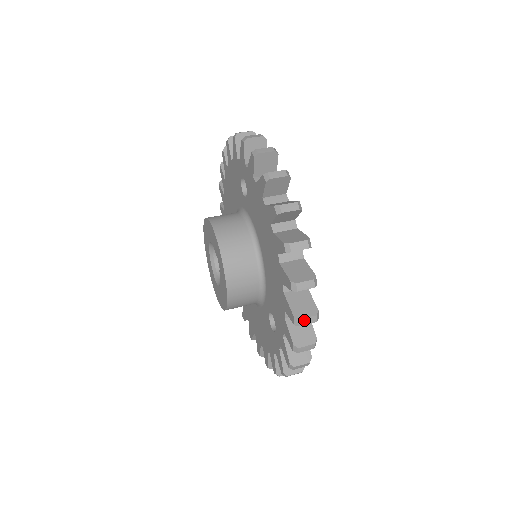
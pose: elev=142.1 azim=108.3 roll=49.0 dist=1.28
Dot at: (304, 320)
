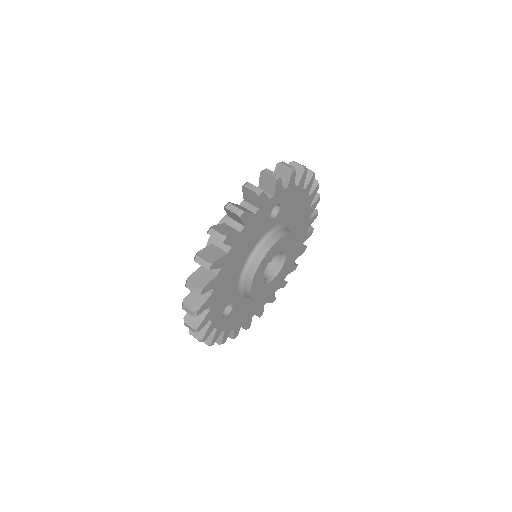
Dot at: (186, 308)
